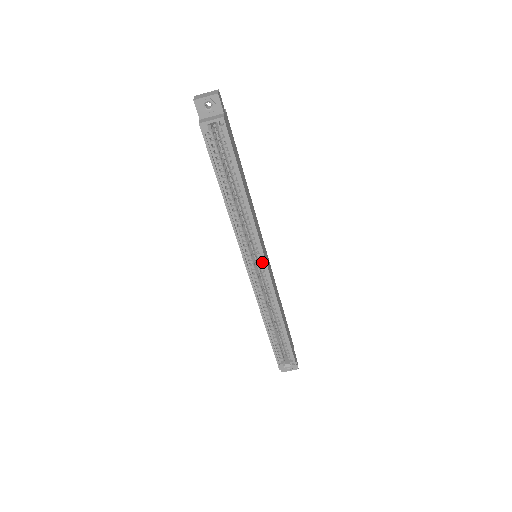
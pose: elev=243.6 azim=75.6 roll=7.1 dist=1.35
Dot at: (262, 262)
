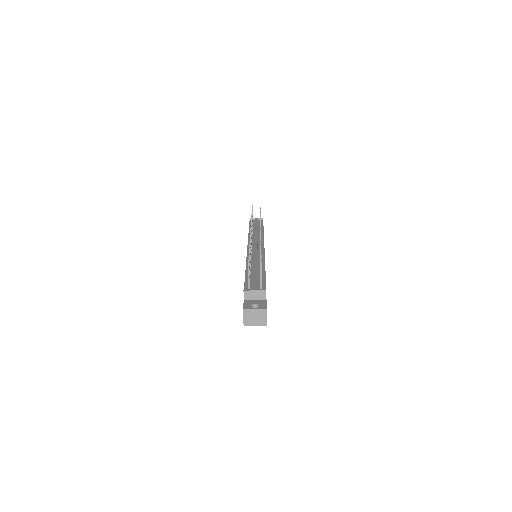
Dot at: occluded
